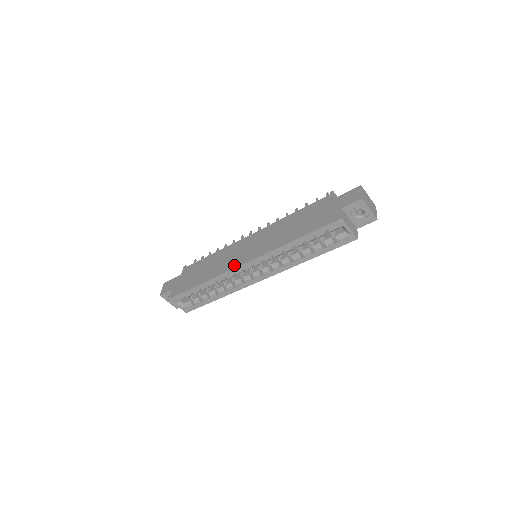
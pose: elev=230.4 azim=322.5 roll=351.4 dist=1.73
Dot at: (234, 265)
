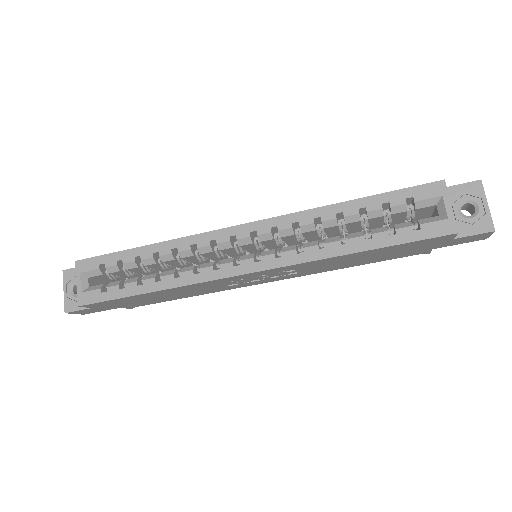
Dot at: (221, 230)
